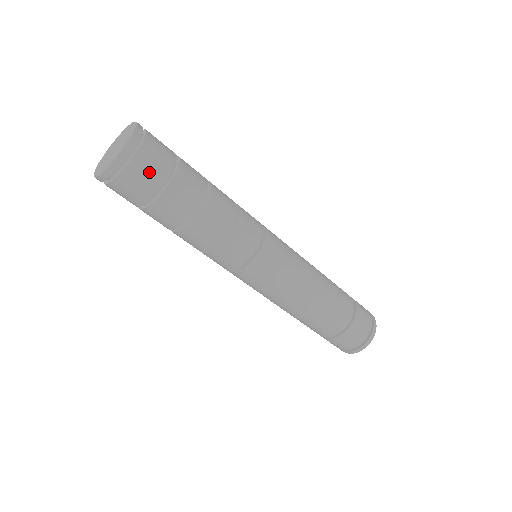
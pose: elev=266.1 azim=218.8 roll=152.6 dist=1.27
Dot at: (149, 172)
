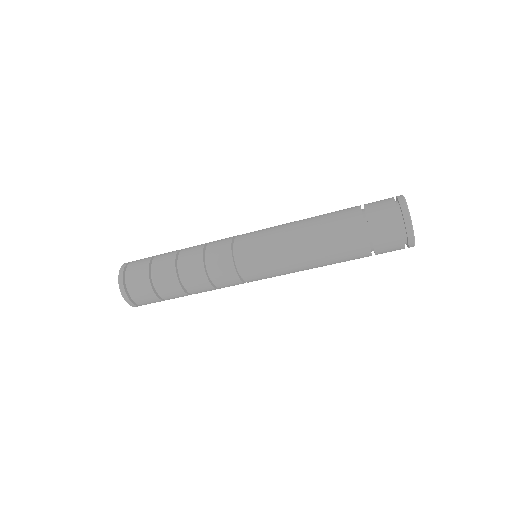
Dot at: (142, 293)
